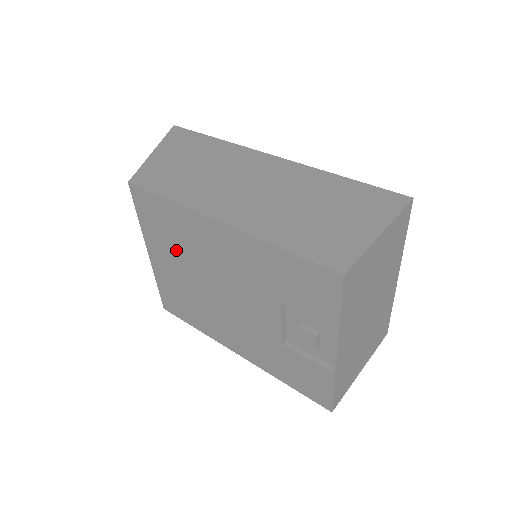
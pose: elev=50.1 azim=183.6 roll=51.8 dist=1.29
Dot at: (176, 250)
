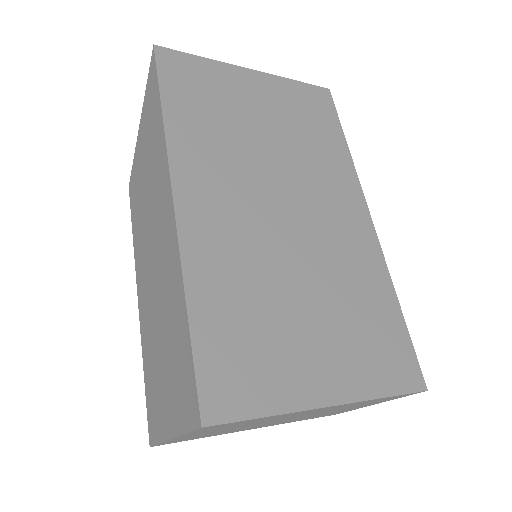
Dot at: occluded
